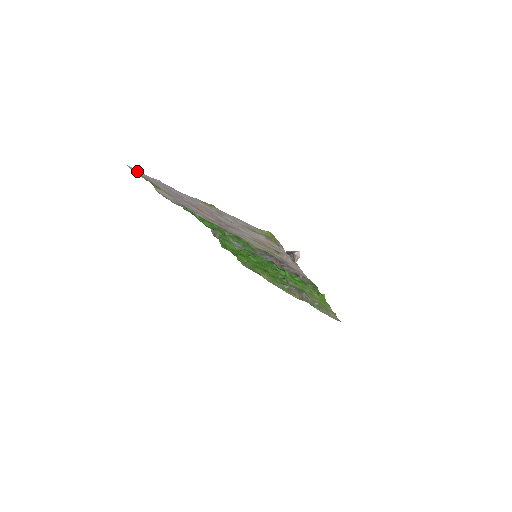
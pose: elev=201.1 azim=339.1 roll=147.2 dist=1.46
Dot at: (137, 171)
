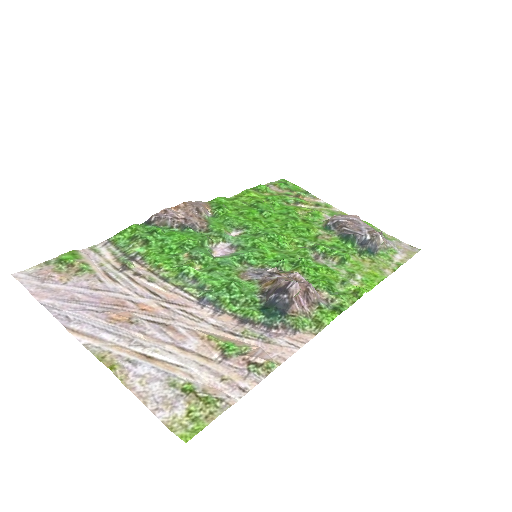
Dot at: (27, 280)
